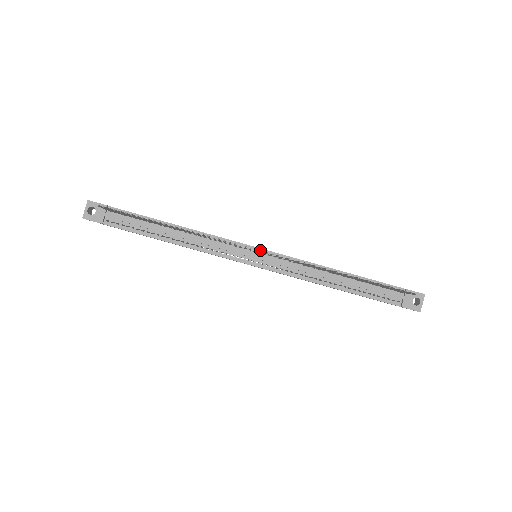
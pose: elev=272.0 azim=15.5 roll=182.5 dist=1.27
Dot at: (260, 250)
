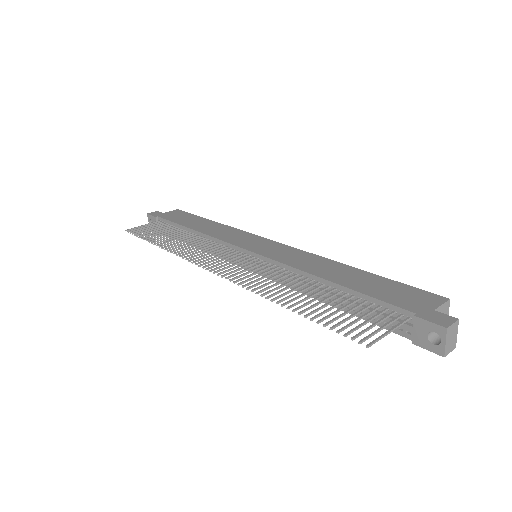
Dot at: (249, 252)
